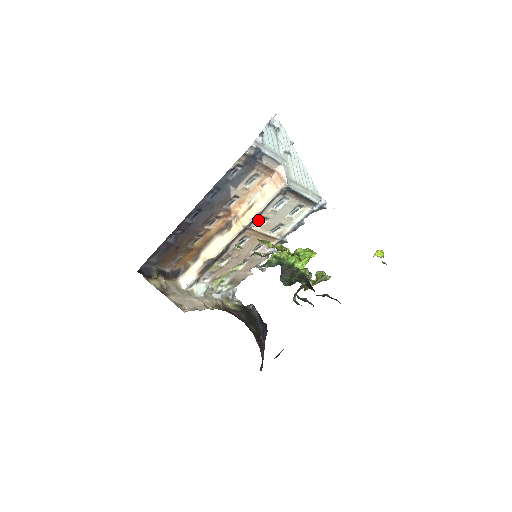
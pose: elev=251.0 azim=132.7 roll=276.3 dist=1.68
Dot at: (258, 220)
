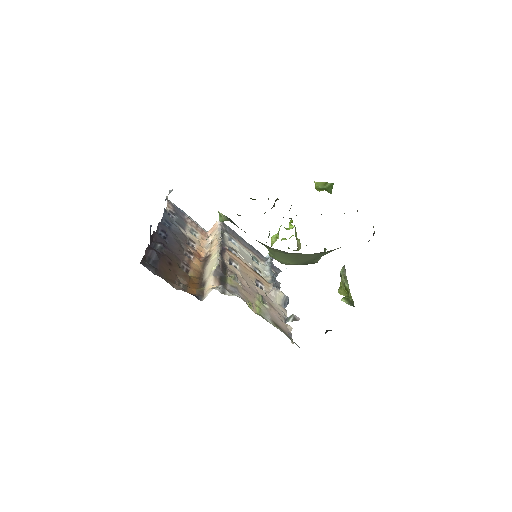
Dot at: (228, 248)
